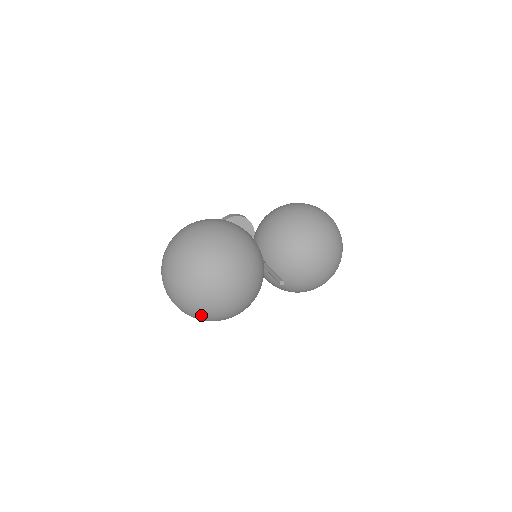
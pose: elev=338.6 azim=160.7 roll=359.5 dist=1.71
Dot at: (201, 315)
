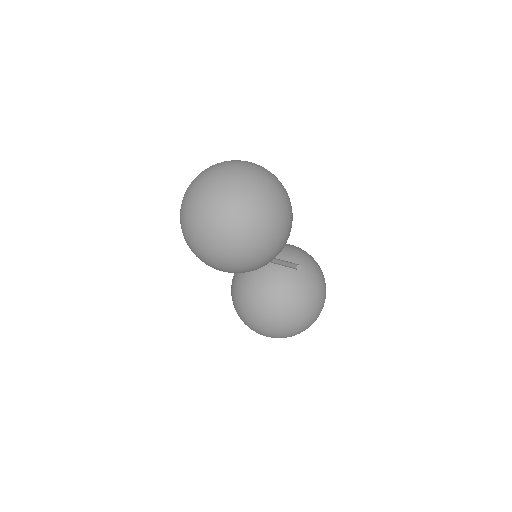
Dot at: (217, 223)
